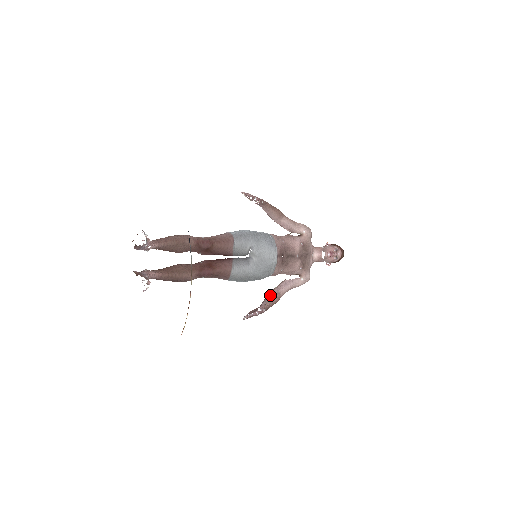
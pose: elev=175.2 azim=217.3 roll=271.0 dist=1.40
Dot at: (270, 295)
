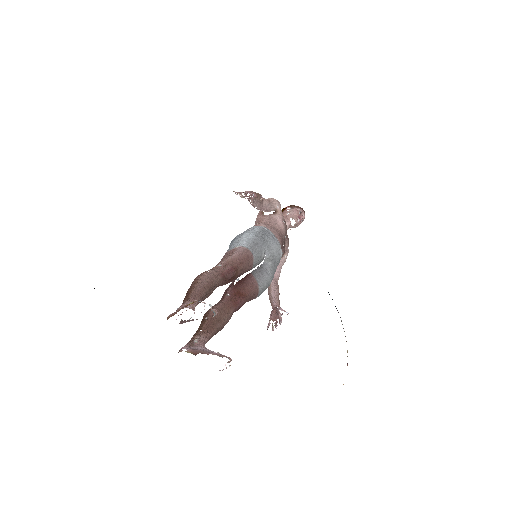
Dot at: (273, 289)
